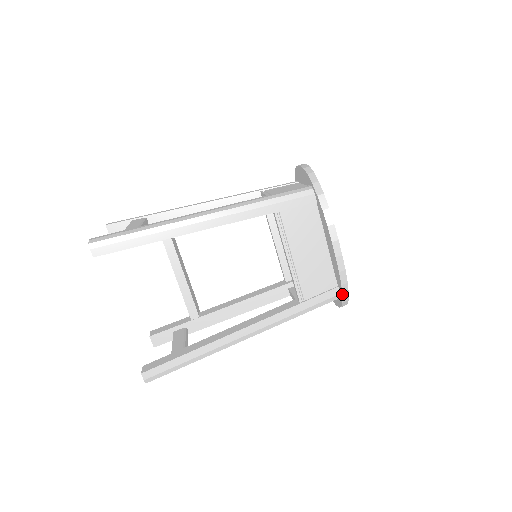
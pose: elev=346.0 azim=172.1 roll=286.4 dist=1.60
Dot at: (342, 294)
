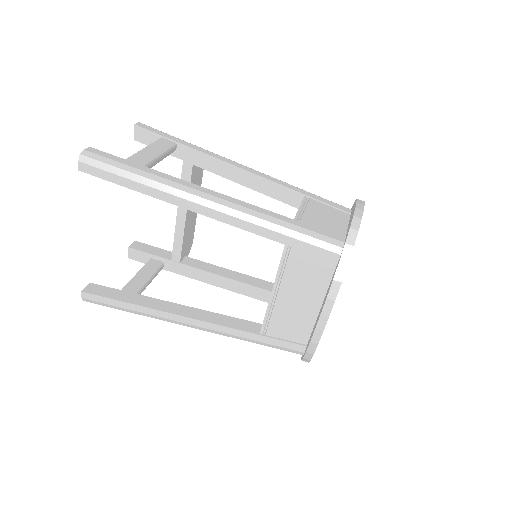
Dot at: (303, 357)
